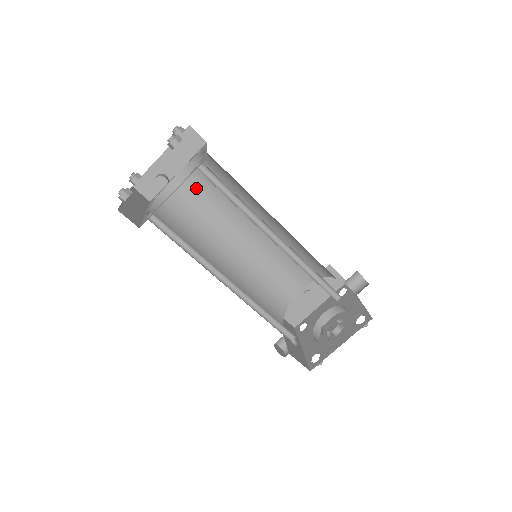
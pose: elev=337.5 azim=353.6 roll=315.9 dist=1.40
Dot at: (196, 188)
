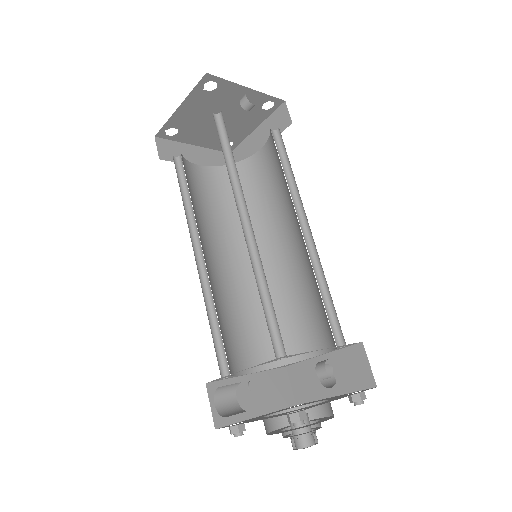
Dot at: (208, 188)
